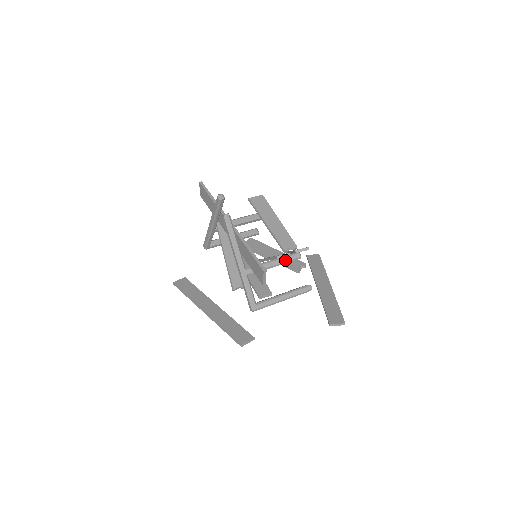
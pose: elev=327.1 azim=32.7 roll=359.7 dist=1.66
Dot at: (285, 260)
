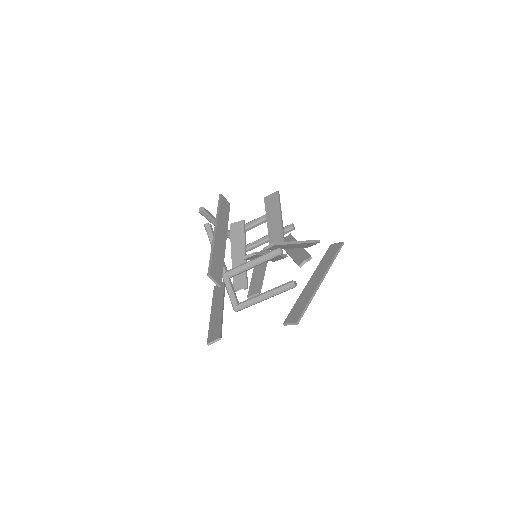
Dot at: (263, 258)
